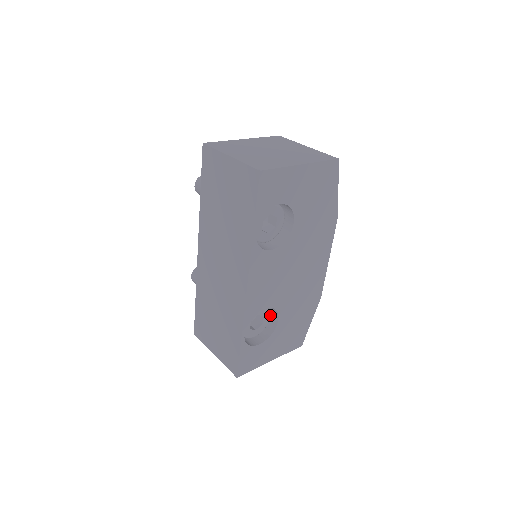
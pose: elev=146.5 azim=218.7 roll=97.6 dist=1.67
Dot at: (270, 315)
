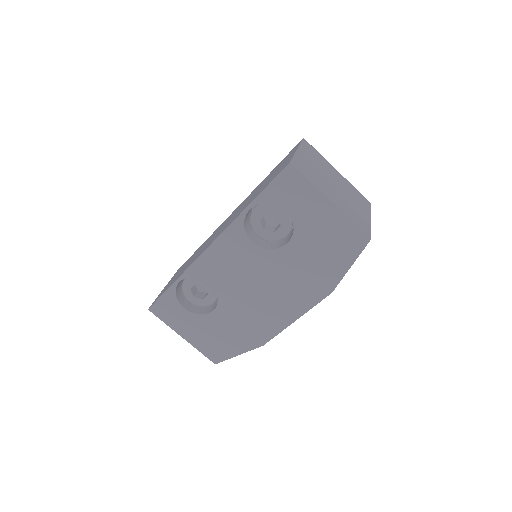
Dot at: (216, 304)
